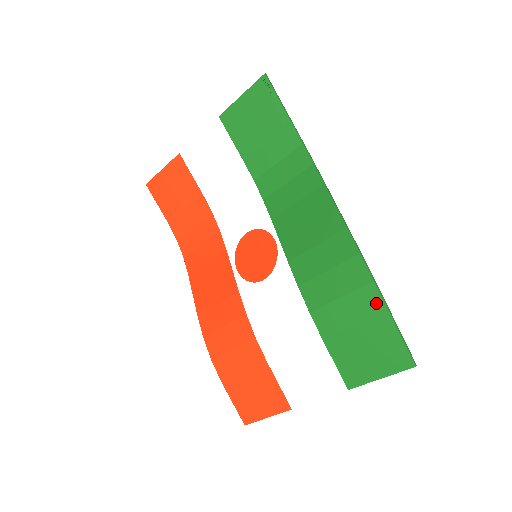
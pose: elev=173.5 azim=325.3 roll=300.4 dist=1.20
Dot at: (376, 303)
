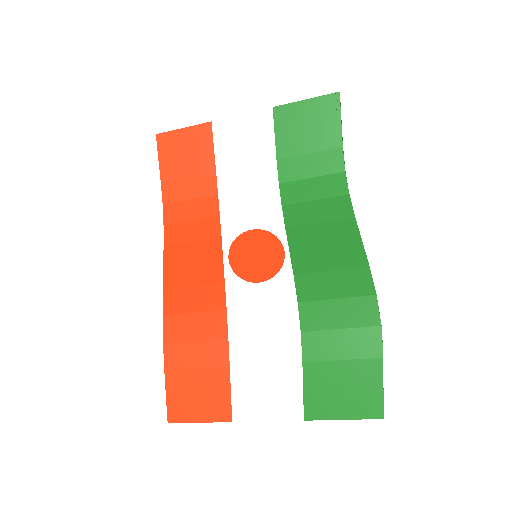
Dot at: (374, 347)
